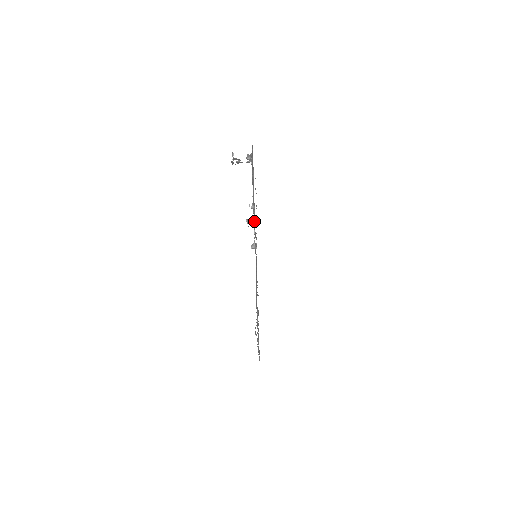
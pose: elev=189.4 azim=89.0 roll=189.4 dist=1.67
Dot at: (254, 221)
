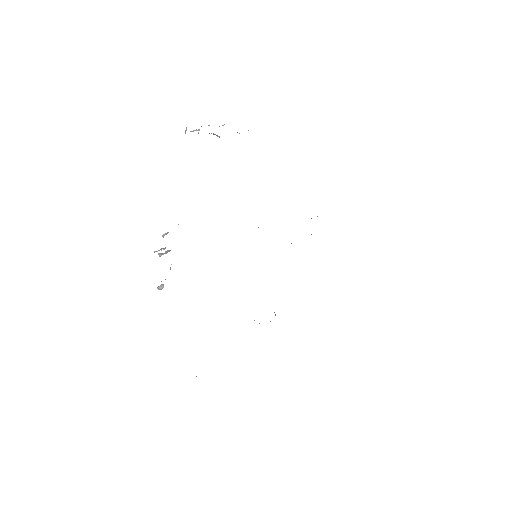
Dot at: occluded
